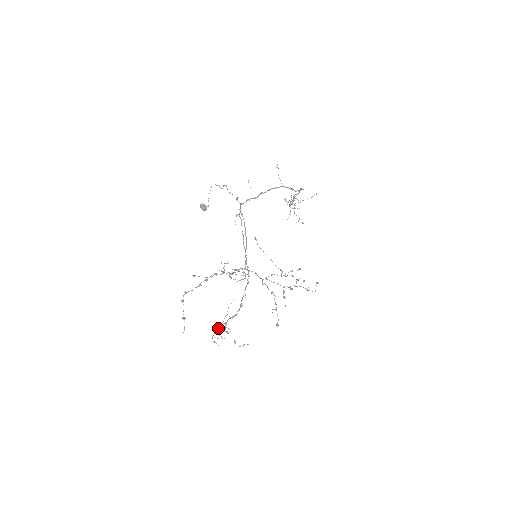
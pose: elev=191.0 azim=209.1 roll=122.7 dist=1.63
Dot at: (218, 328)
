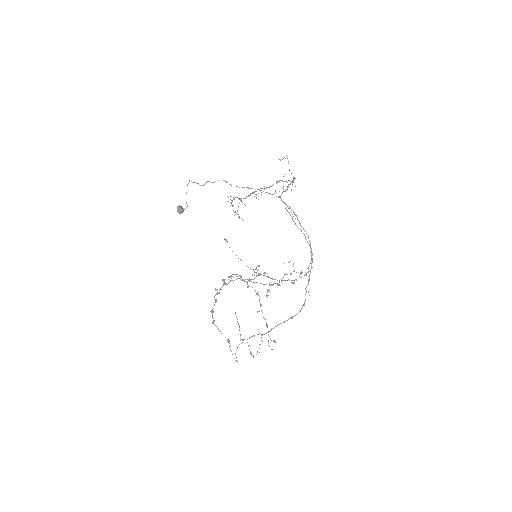
Dot at: occluded
